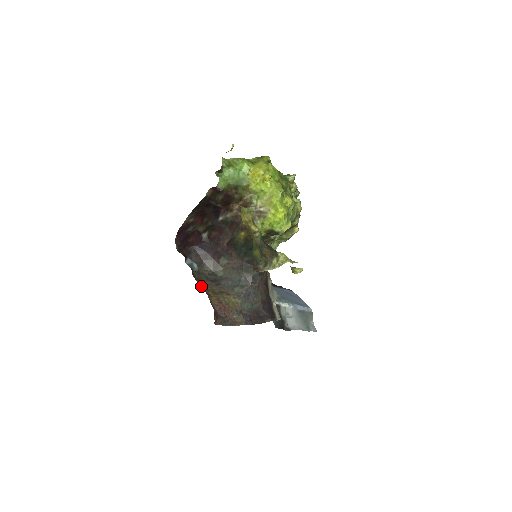
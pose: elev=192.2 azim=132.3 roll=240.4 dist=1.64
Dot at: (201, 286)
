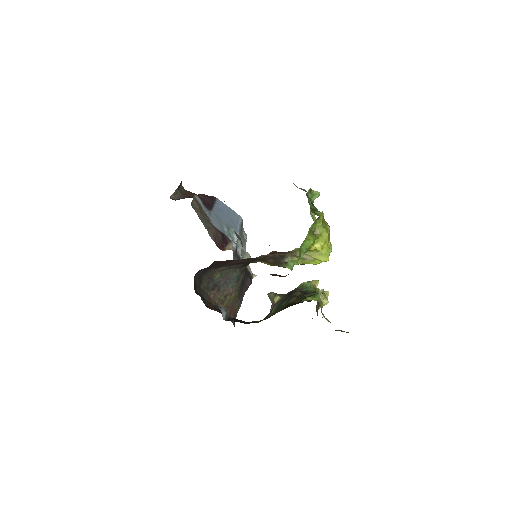
Dot at: occluded
